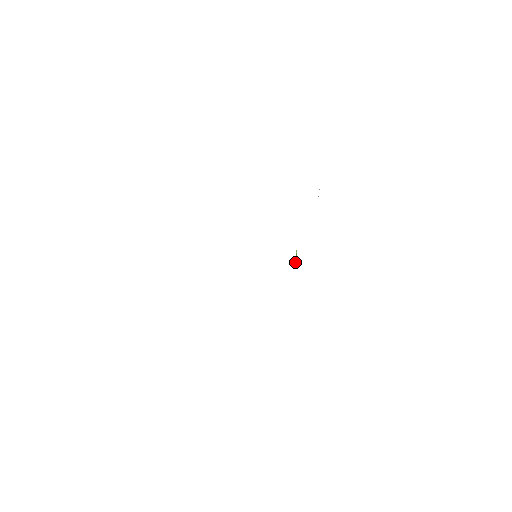
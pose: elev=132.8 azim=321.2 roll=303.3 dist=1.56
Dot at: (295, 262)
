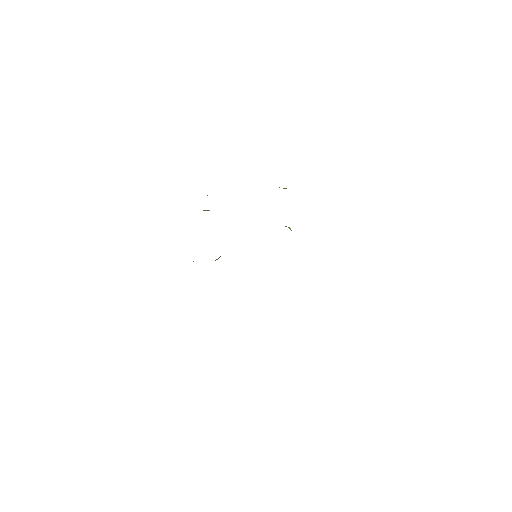
Dot at: occluded
